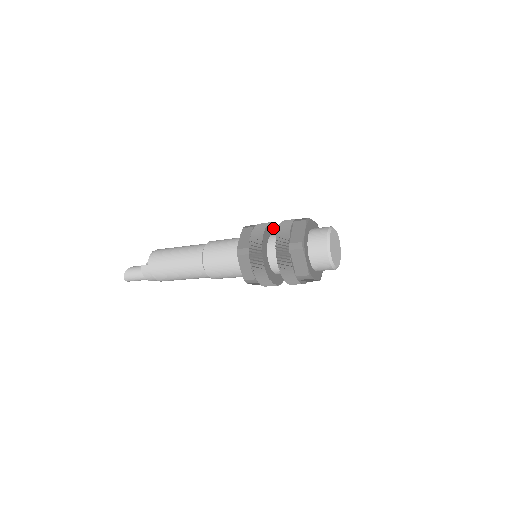
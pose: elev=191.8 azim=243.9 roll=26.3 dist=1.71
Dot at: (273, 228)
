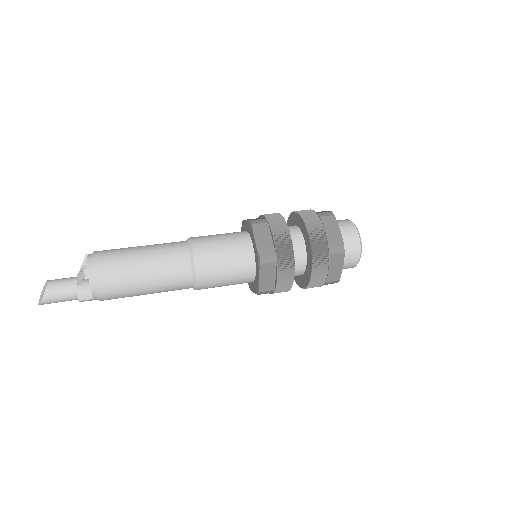
Dot at: occluded
